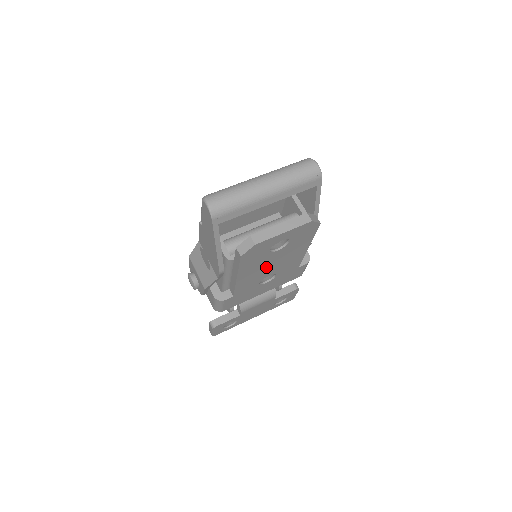
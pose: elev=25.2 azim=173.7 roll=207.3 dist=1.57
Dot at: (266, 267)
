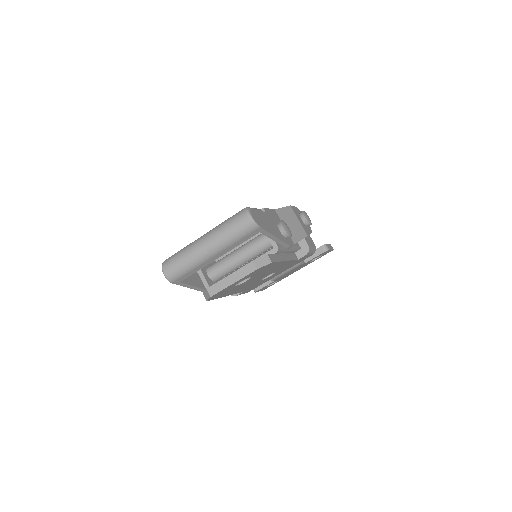
Dot at: (252, 281)
